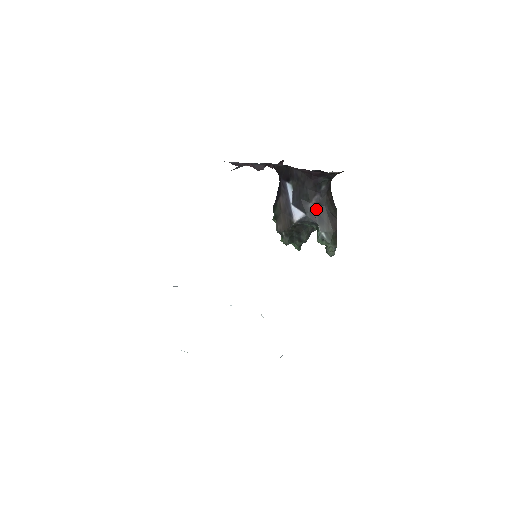
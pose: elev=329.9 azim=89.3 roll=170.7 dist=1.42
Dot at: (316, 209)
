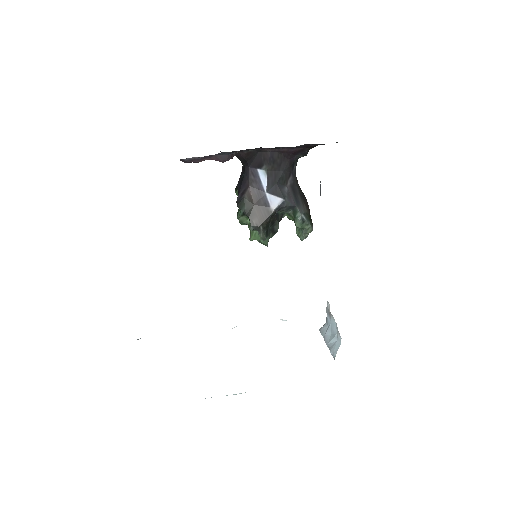
Dot at: (291, 191)
